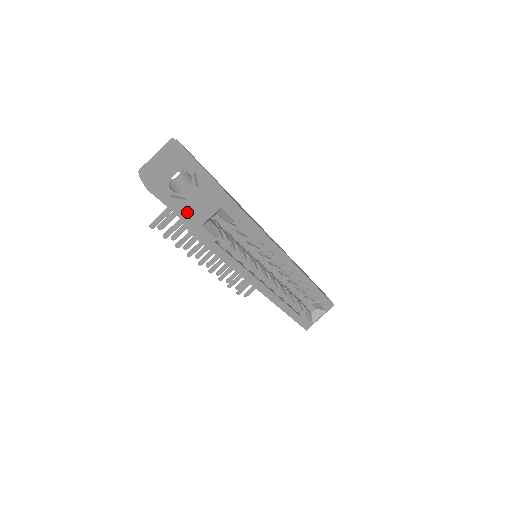
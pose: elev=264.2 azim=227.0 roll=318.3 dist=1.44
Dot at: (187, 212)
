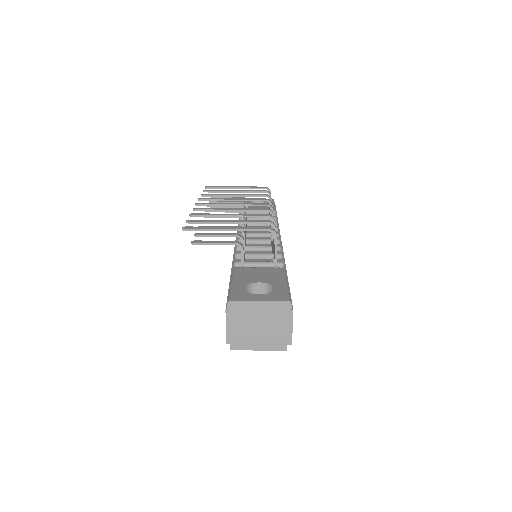
Dot at: occluded
